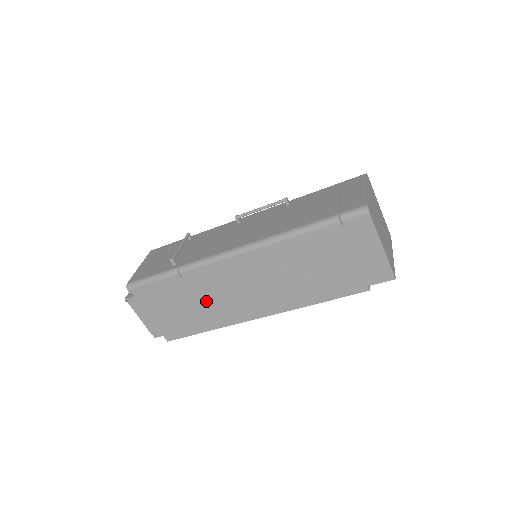
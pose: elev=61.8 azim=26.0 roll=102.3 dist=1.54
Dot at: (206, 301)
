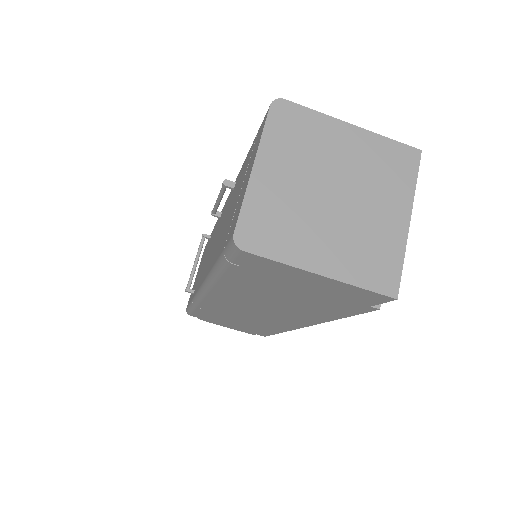
Dot at: (244, 319)
